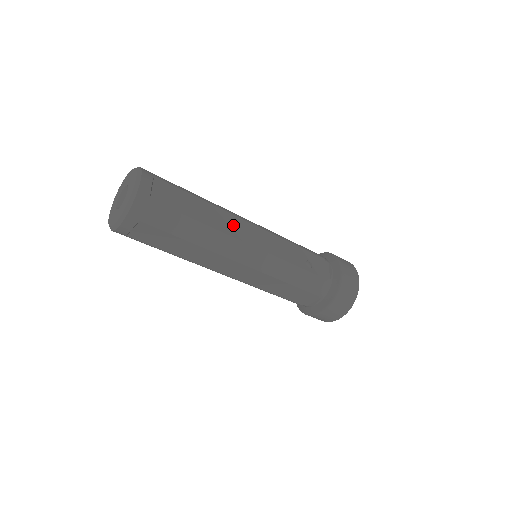
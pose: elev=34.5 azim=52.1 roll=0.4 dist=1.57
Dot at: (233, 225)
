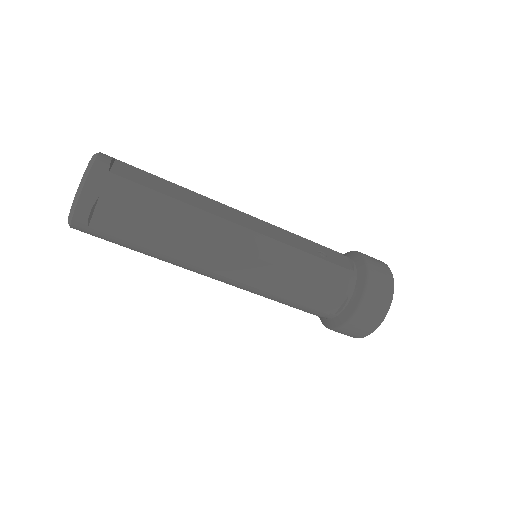
Dot at: (217, 208)
